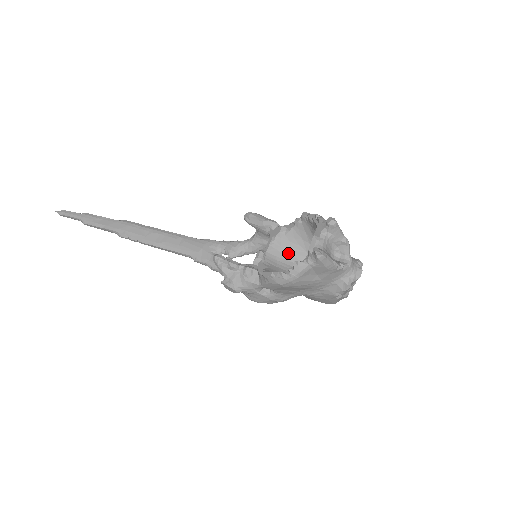
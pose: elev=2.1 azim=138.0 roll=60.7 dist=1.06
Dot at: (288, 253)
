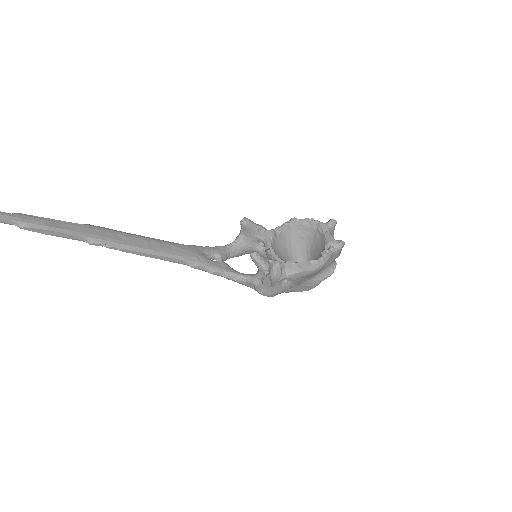
Dot at: (279, 252)
